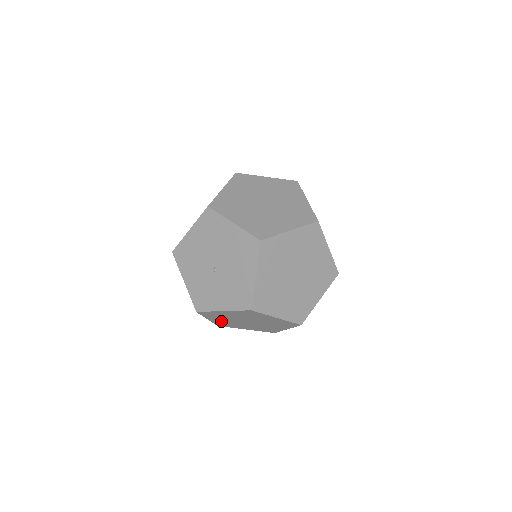
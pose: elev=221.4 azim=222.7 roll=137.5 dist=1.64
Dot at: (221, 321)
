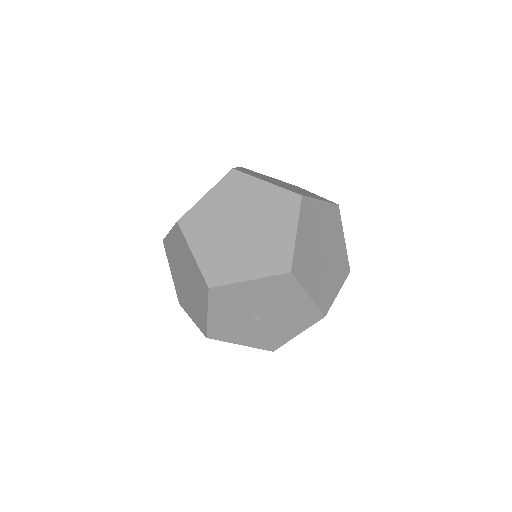
Dot at: occluded
